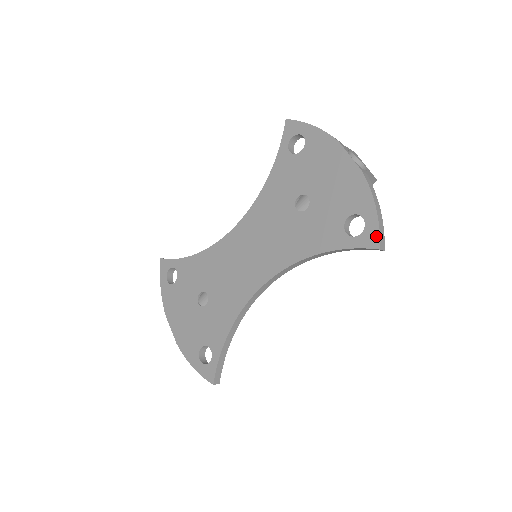
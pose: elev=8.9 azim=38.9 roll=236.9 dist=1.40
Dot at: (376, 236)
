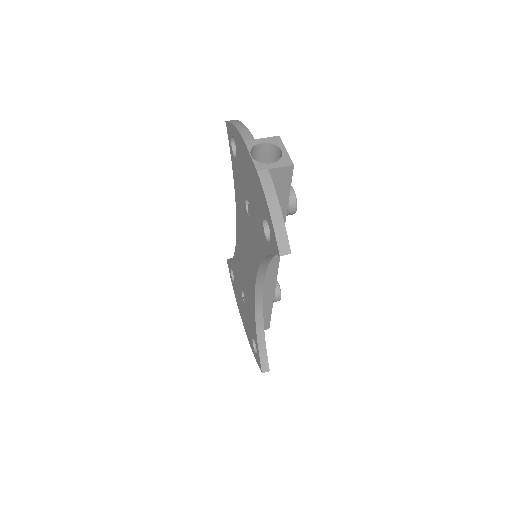
Dot at: (275, 242)
